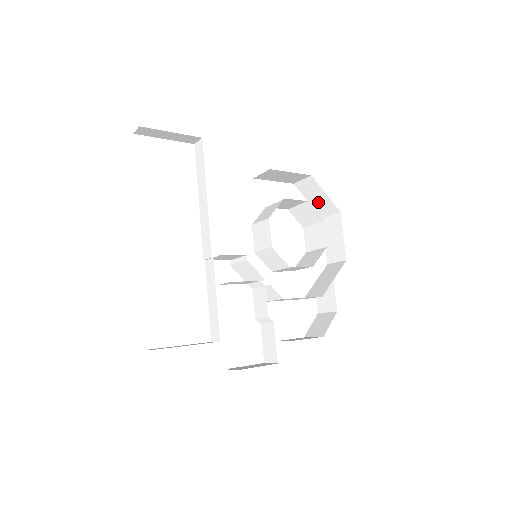
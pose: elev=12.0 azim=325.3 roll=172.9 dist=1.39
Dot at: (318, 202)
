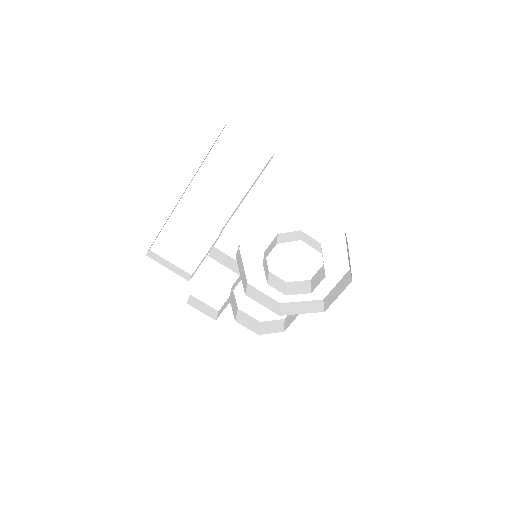
Dot at: occluded
